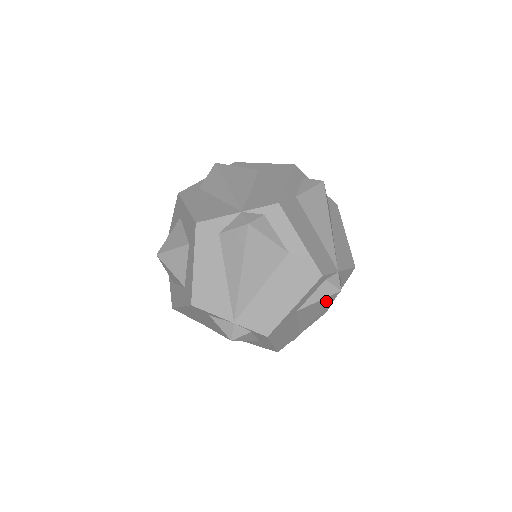
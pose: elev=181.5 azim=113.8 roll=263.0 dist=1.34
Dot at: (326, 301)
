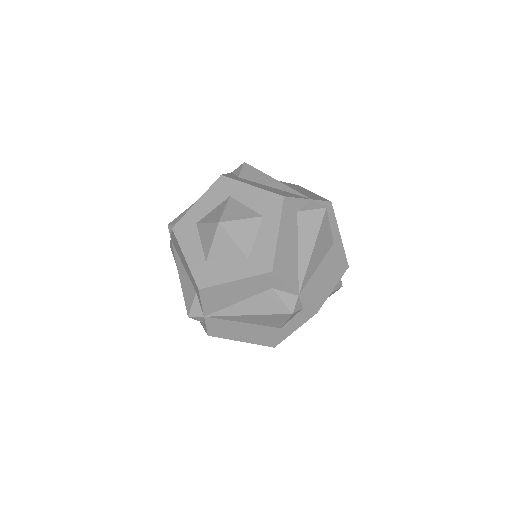
Dot at: (330, 295)
